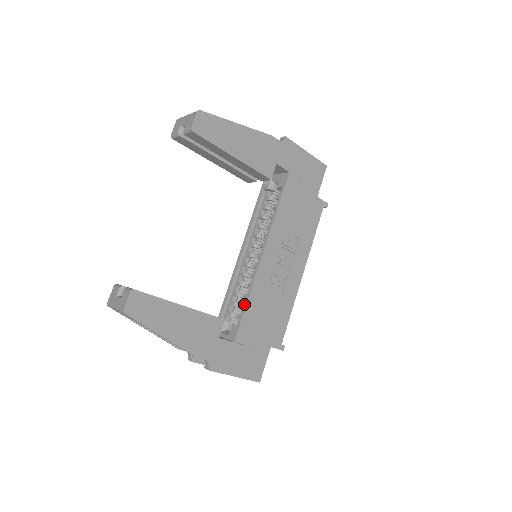
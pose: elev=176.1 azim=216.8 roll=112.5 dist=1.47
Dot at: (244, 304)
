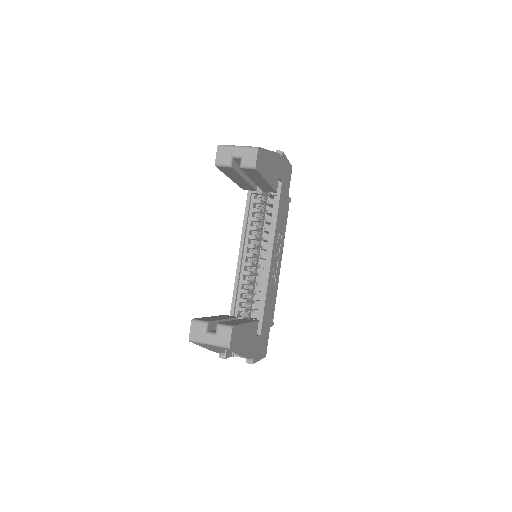
Dot at: (262, 302)
